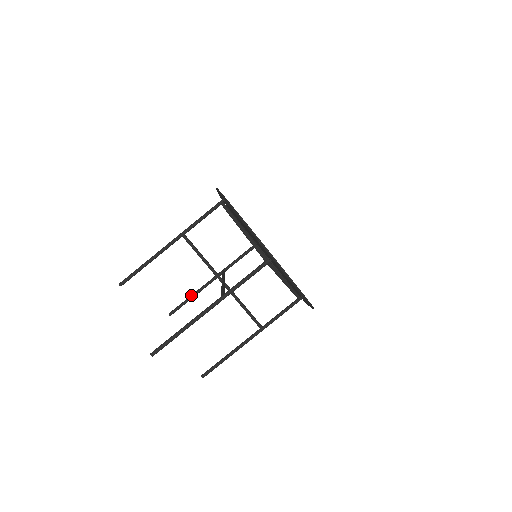
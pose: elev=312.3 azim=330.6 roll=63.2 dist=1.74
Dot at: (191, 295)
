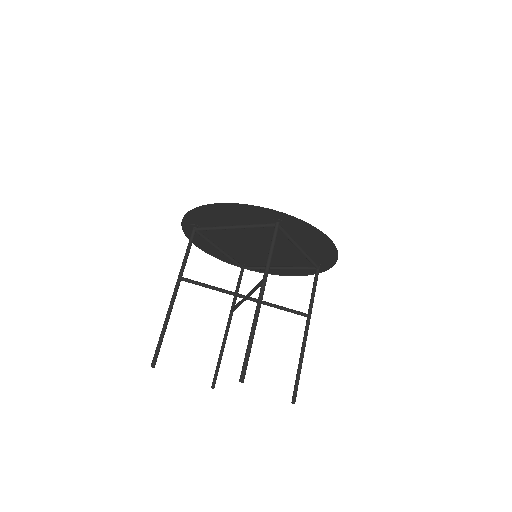
Dot at: (219, 354)
